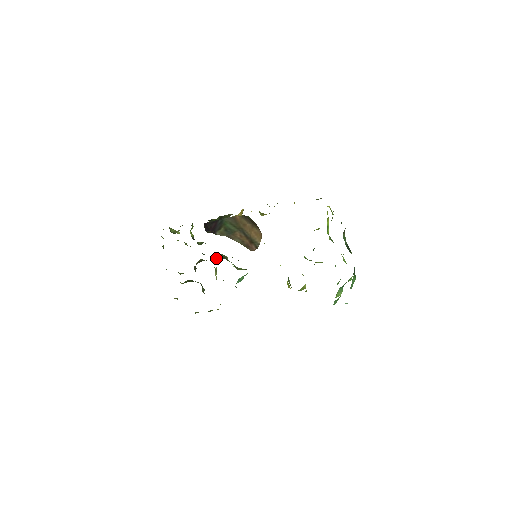
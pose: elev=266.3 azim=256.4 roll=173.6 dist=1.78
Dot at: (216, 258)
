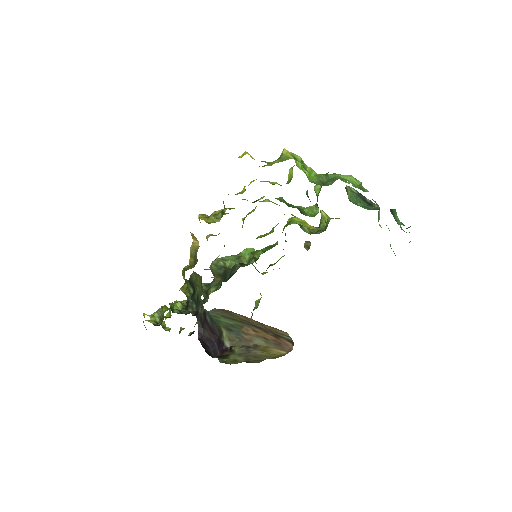
Dot at: (213, 273)
